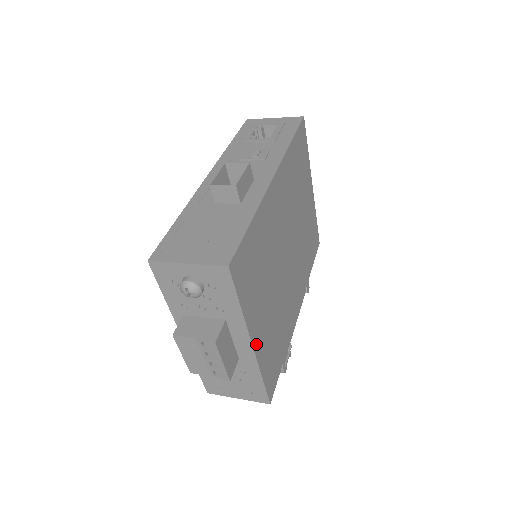
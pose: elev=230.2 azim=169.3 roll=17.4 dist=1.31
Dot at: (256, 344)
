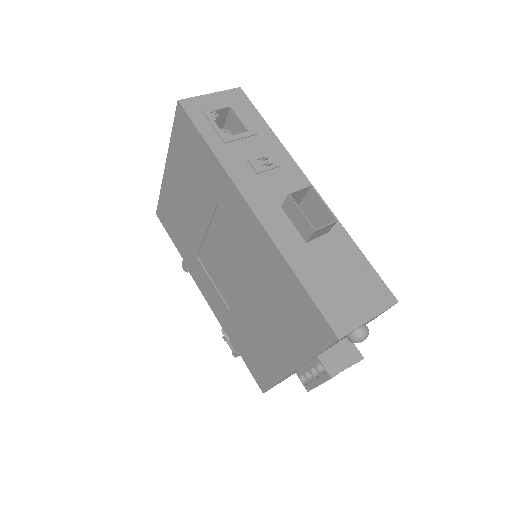
Dot at: occluded
